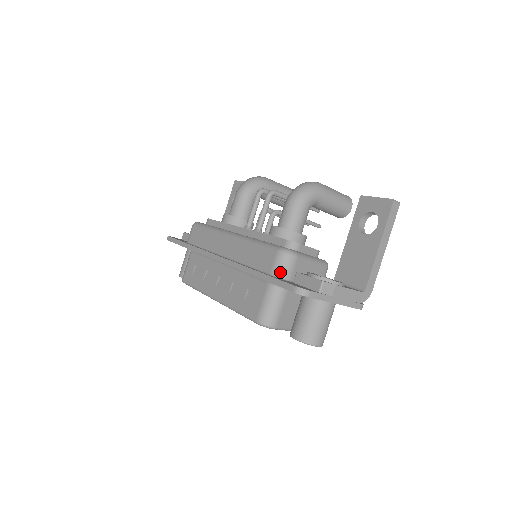
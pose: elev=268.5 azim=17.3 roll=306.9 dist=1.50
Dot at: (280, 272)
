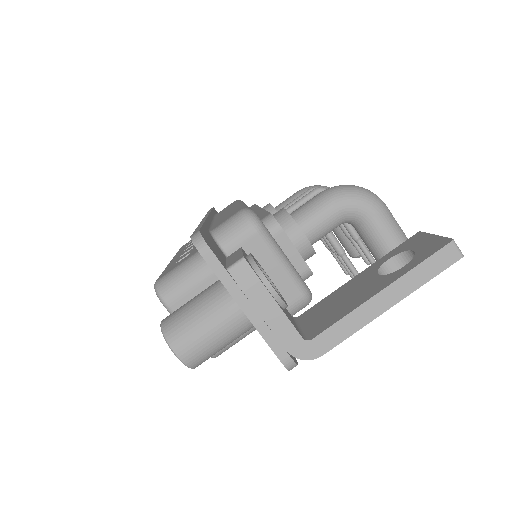
Dot at: (221, 232)
